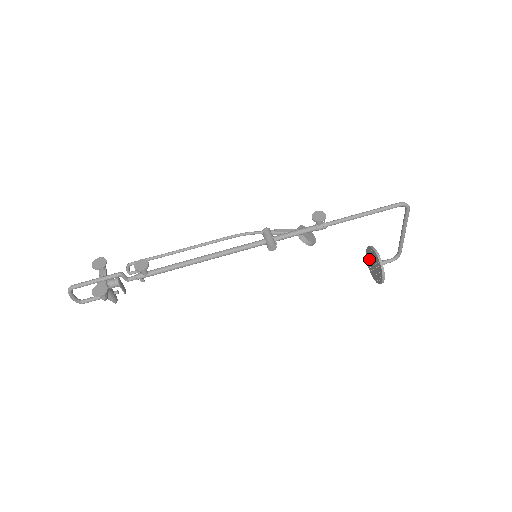
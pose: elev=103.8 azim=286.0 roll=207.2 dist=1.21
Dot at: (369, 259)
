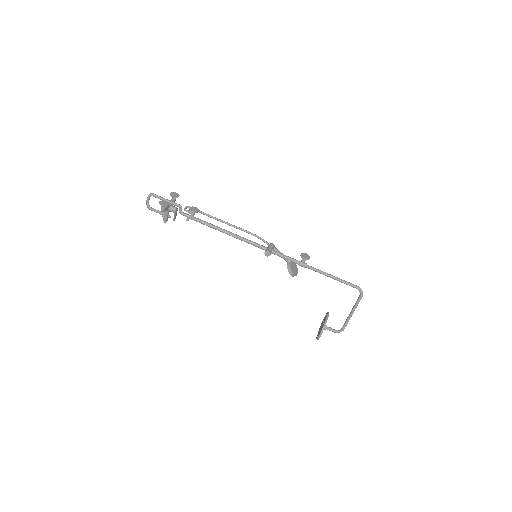
Dot at: occluded
